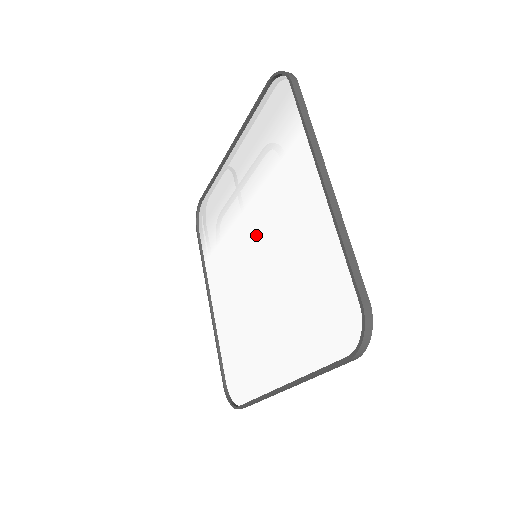
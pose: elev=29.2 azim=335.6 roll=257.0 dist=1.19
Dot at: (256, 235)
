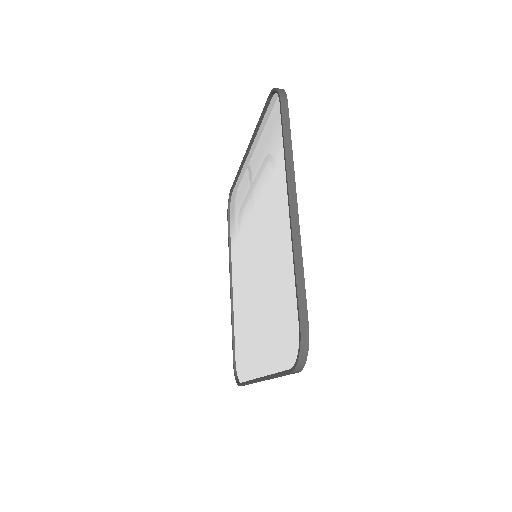
Dot at: (256, 237)
